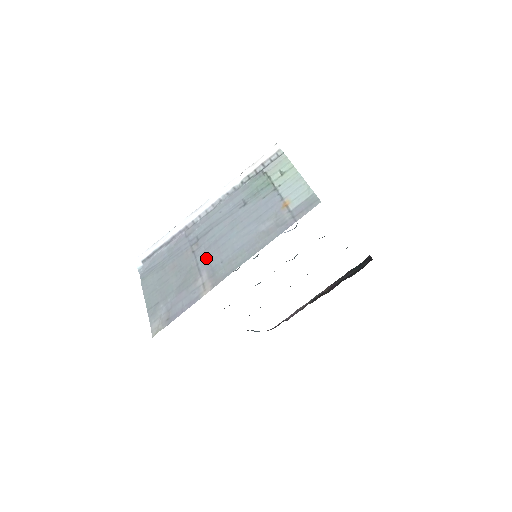
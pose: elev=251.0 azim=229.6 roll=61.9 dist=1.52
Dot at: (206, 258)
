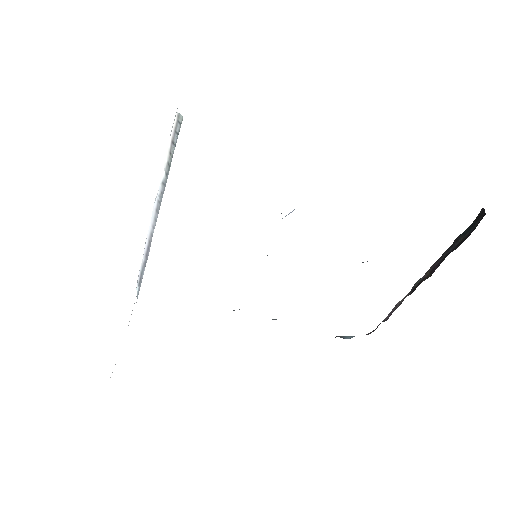
Dot at: occluded
